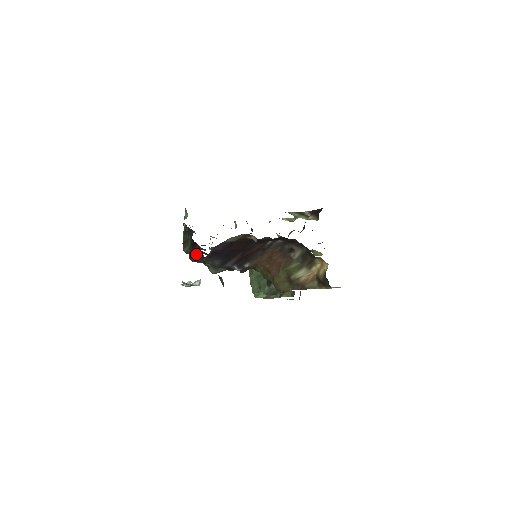
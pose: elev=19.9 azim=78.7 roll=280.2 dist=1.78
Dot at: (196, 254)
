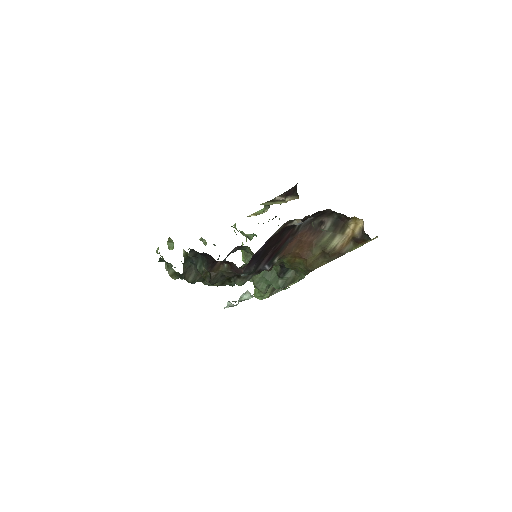
Dot at: (217, 273)
